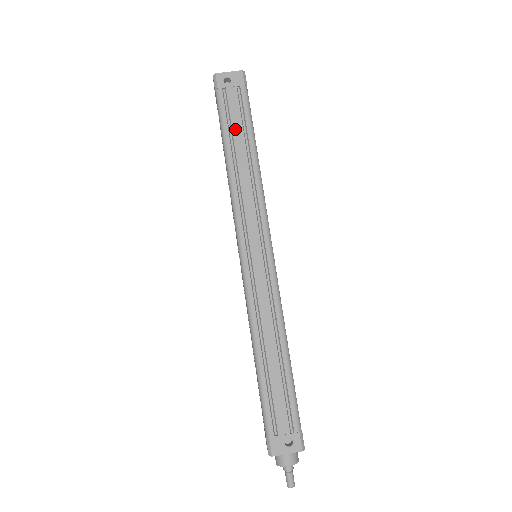
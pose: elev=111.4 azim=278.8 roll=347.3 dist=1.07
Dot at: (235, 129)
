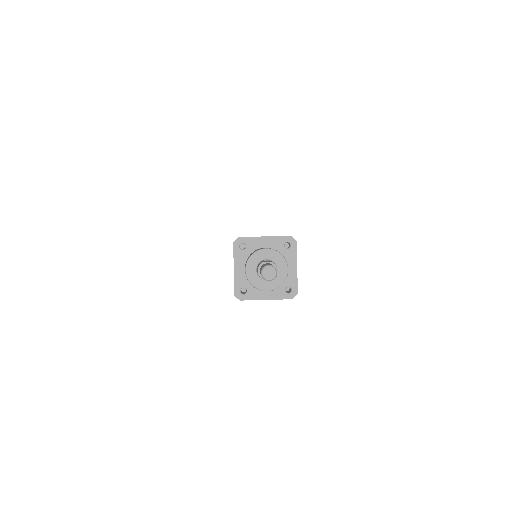
Dot at: occluded
